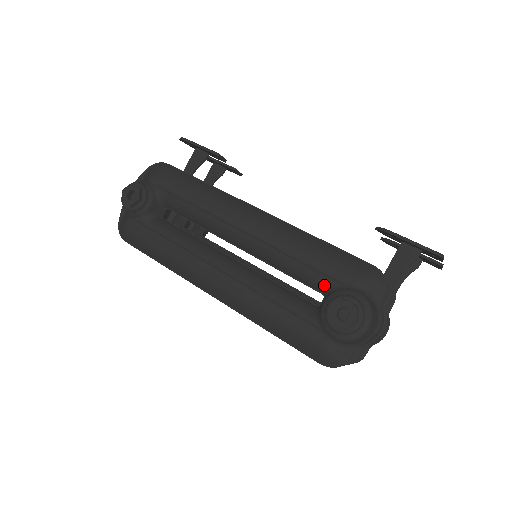
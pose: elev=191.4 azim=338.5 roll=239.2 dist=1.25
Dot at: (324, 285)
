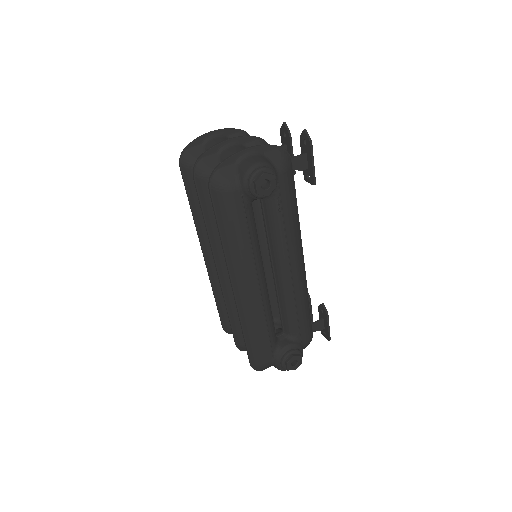
Dot at: (293, 334)
